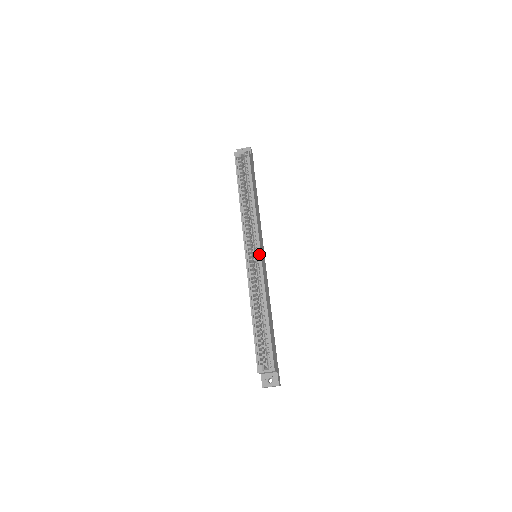
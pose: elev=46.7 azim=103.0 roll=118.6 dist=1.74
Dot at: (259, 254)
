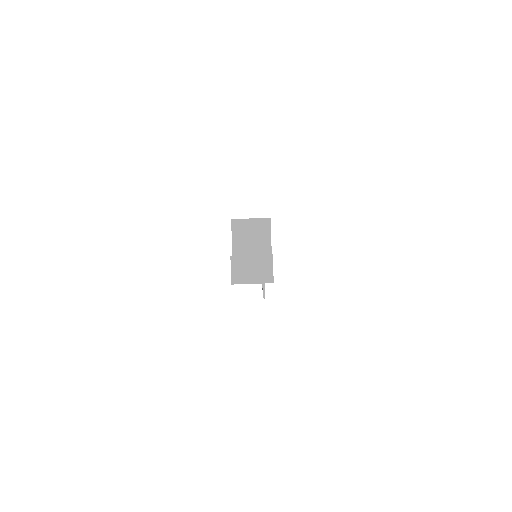
Dot at: occluded
